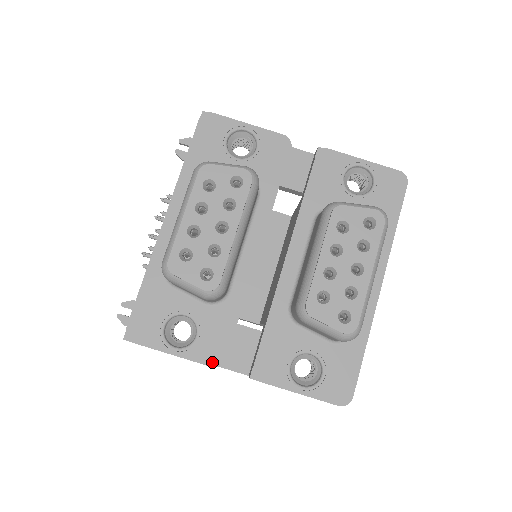
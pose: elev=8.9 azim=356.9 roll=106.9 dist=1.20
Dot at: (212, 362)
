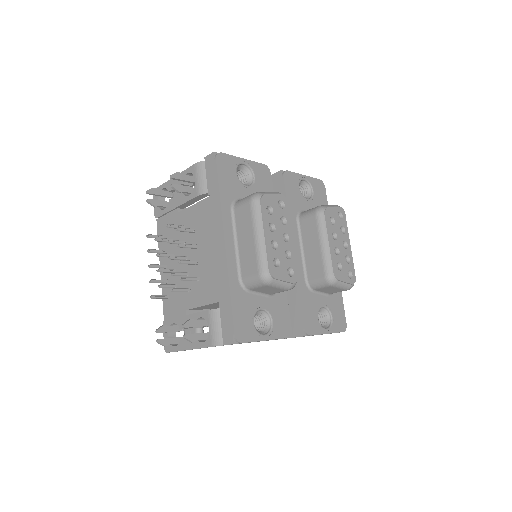
Dot at: (286, 335)
